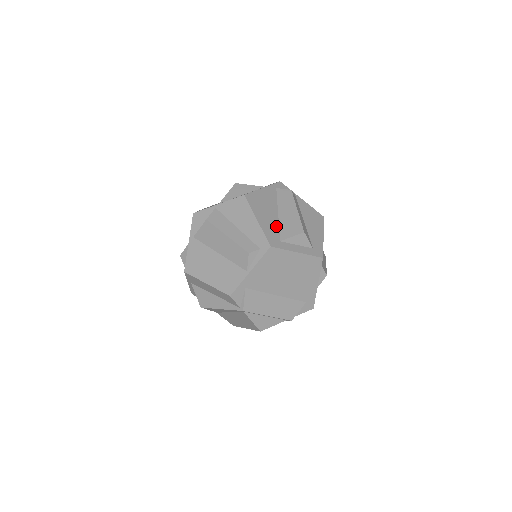
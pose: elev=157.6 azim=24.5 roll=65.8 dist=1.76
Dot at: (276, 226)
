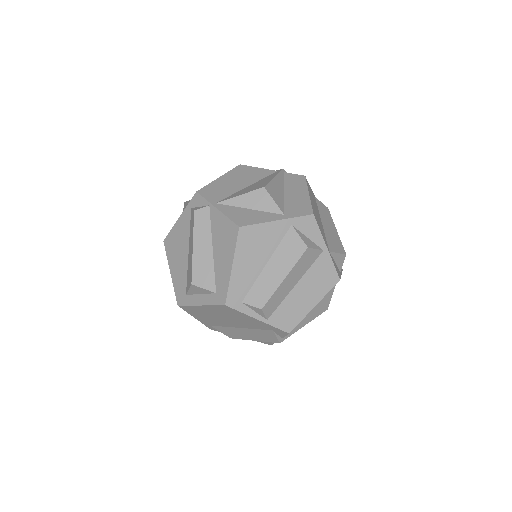
Dot at: (185, 273)
